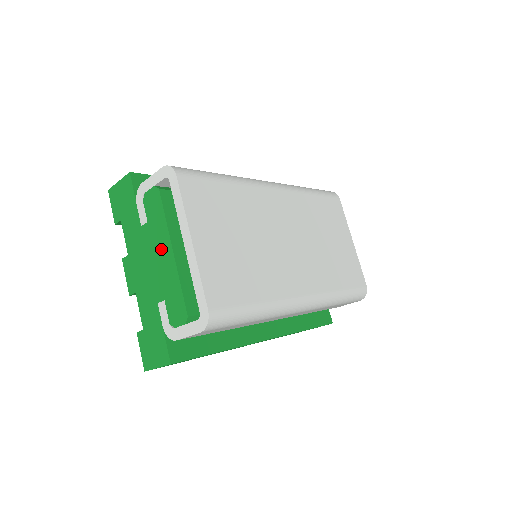
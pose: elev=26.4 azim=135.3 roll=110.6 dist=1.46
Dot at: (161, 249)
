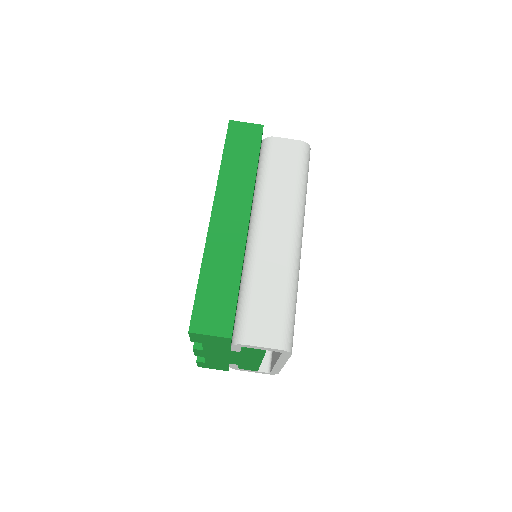
Dot at: occluded
